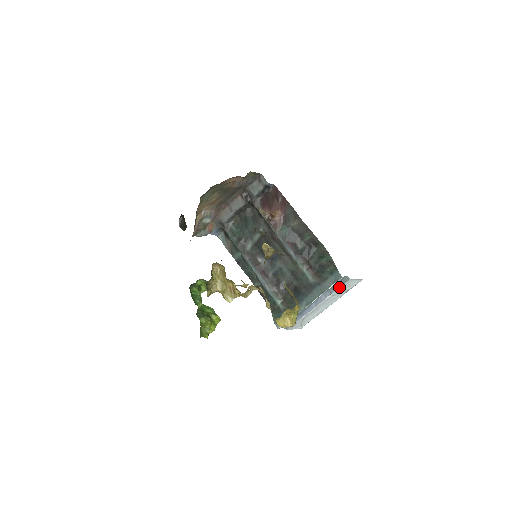
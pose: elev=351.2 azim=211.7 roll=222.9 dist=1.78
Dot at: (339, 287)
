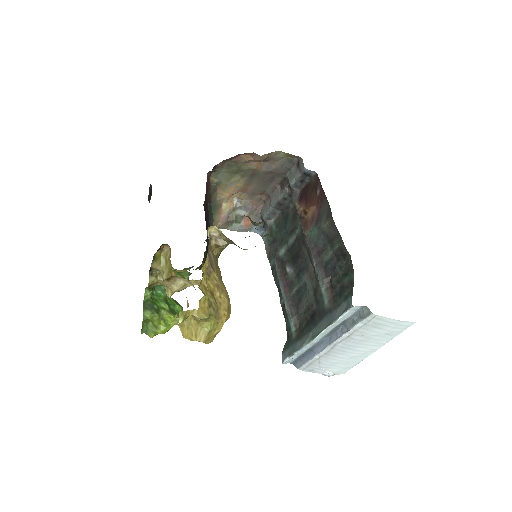
Dot at: (358, 323)
